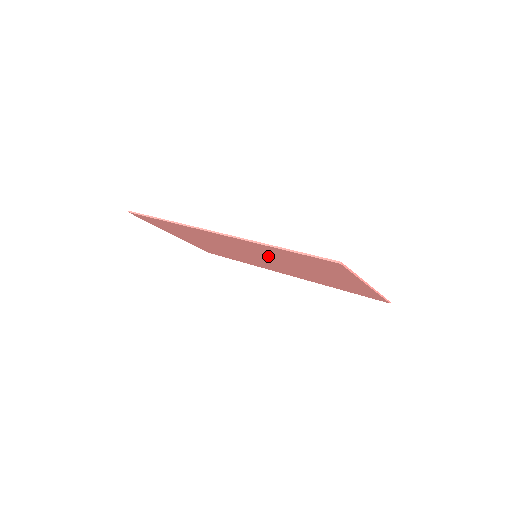
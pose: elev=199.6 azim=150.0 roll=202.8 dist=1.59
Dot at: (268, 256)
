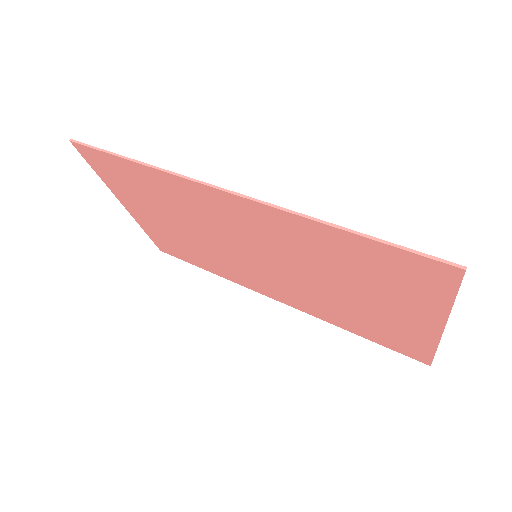
Dot at: (287, 254)
